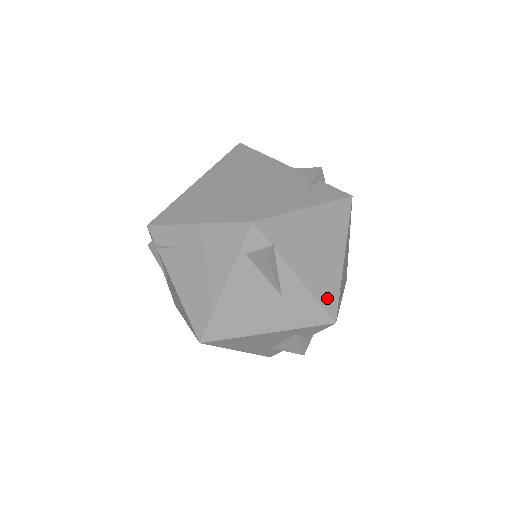
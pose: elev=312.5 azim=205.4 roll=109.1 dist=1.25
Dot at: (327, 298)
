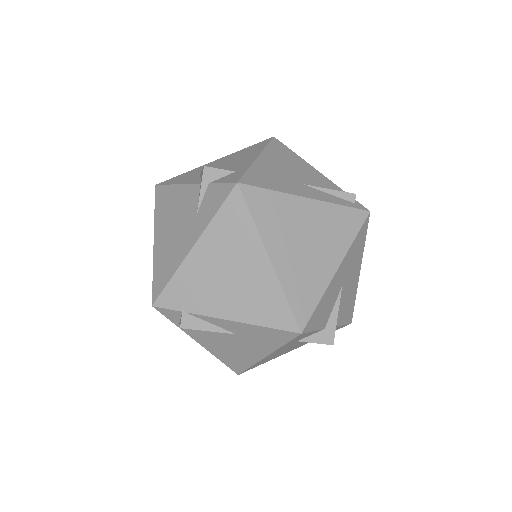
Dot at: (274, 316)
